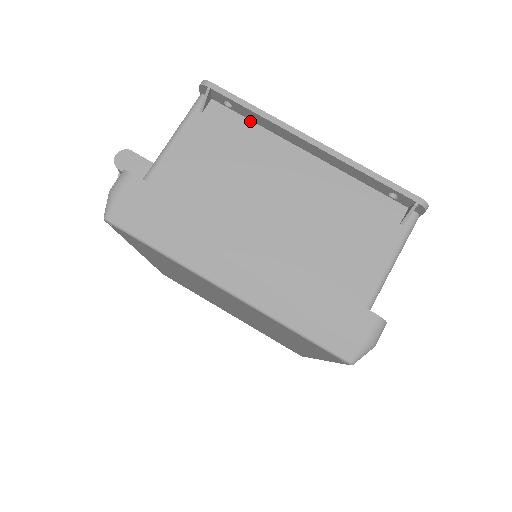
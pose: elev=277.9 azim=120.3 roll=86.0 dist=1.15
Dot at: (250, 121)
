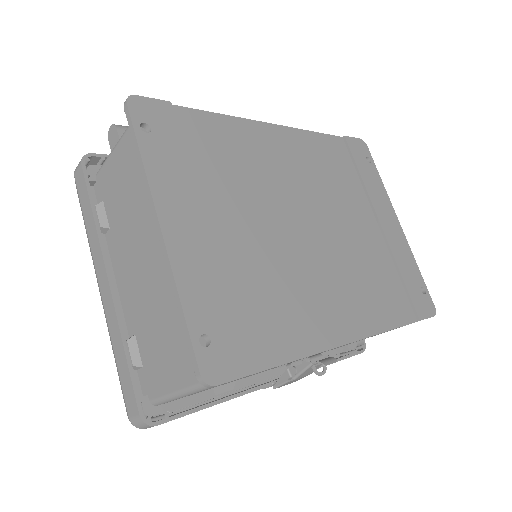
Dot at: (157, 160)
